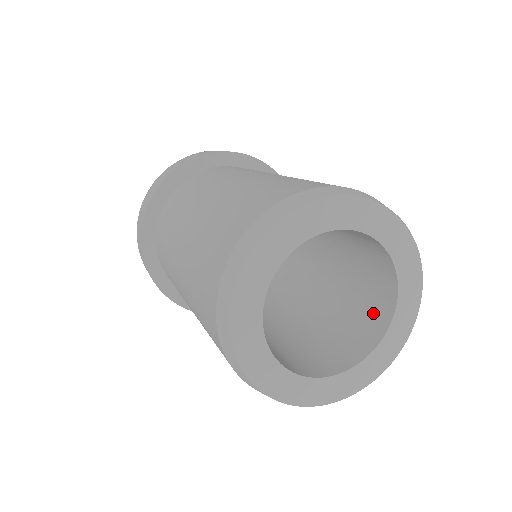
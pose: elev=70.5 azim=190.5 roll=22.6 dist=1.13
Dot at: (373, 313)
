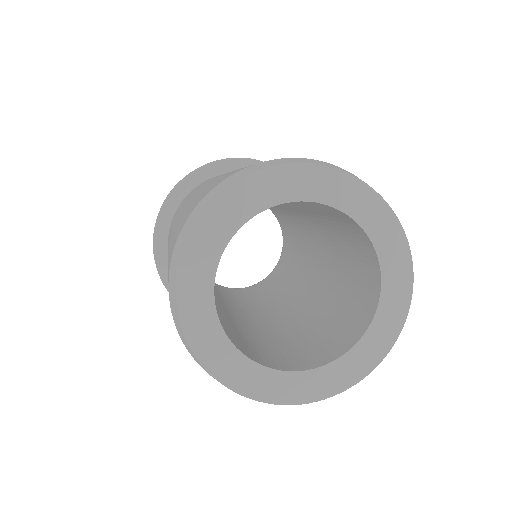
Dot at: (319, 351)
